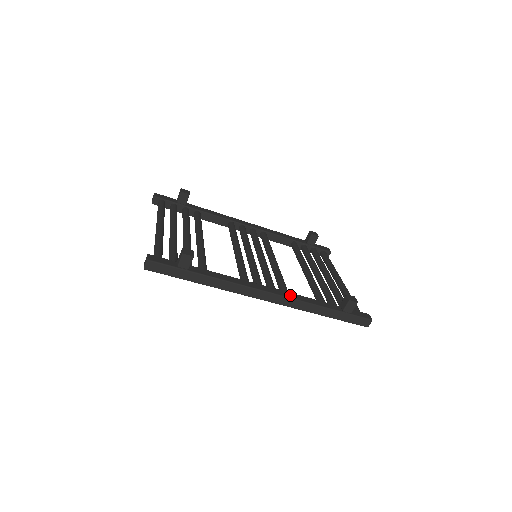
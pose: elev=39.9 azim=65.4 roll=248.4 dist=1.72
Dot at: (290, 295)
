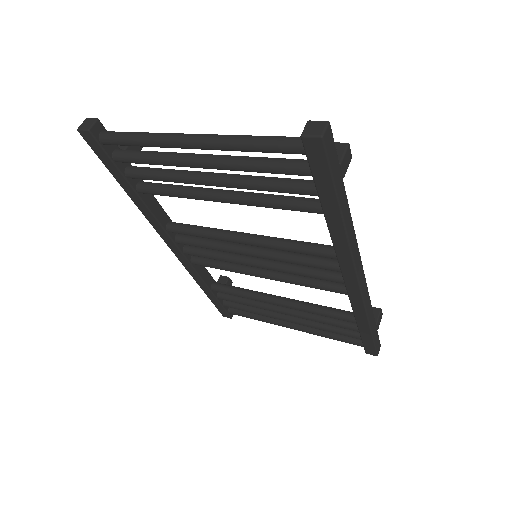
Dot at: occluded
